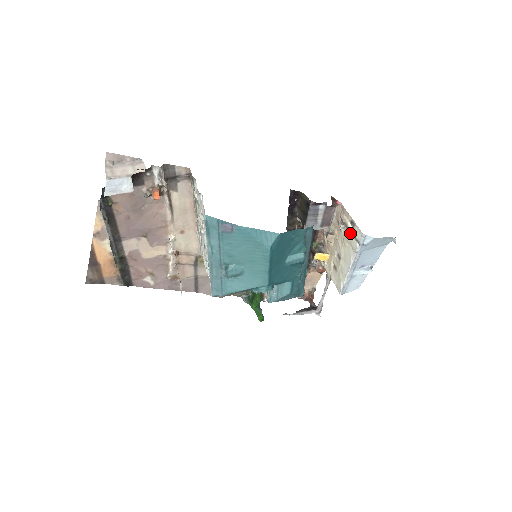
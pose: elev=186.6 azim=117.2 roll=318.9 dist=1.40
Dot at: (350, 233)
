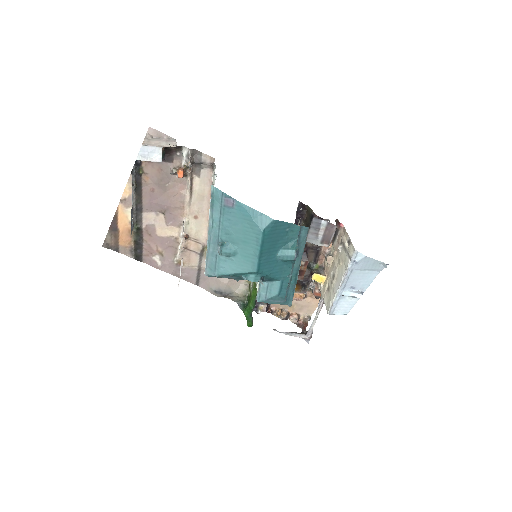
Dot at: (345, 251)
